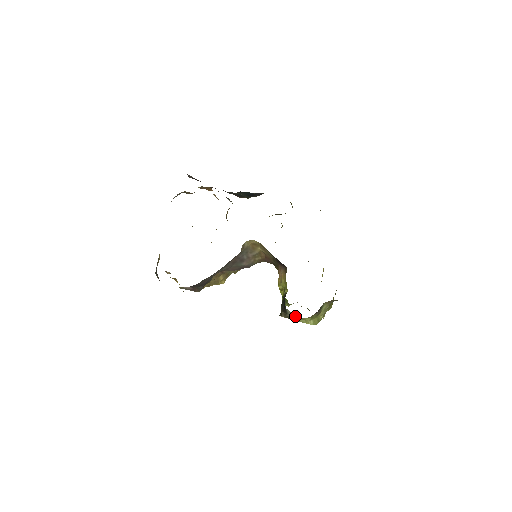
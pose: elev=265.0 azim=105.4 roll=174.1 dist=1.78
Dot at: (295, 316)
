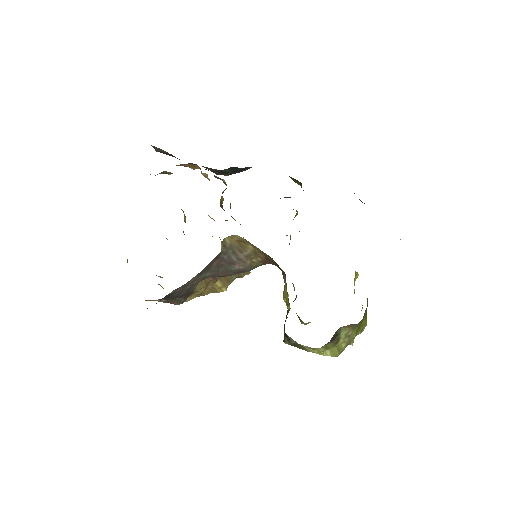
Dot at: (300, 344)
